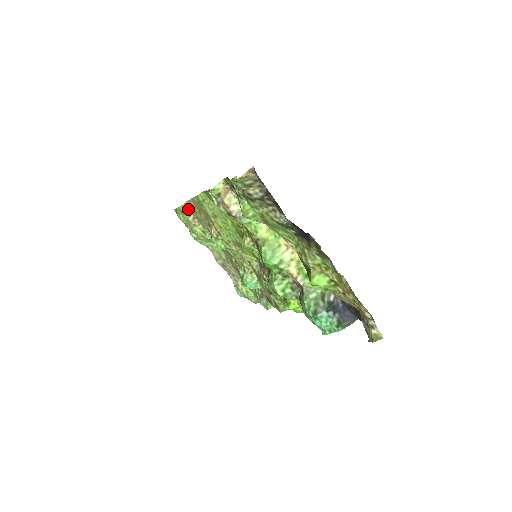
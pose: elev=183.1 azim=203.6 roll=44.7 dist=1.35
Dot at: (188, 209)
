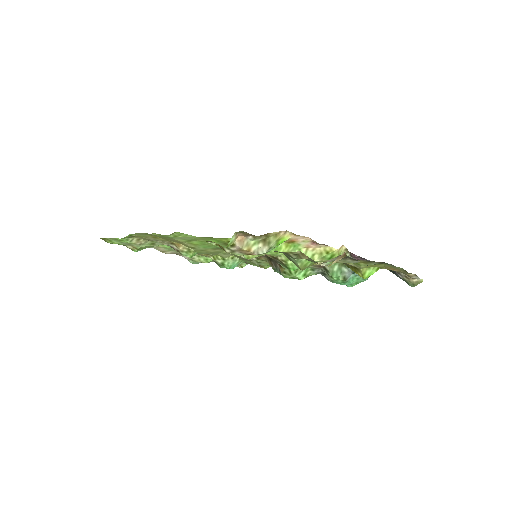
Dot at: (130, 237)
